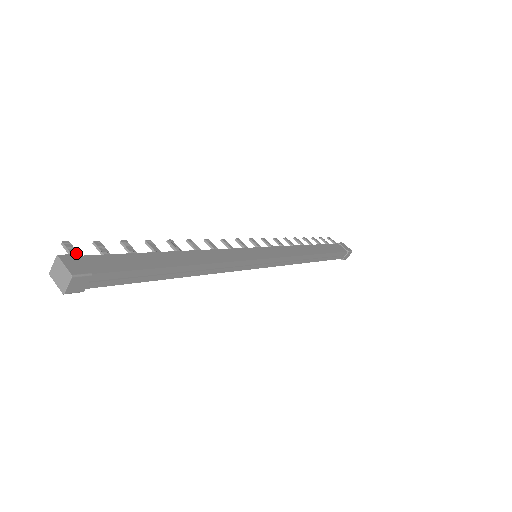
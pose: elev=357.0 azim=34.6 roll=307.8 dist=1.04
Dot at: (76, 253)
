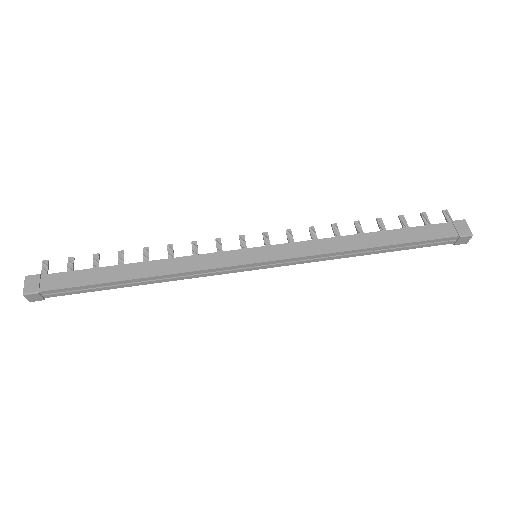
Dot at: (46, 271)
